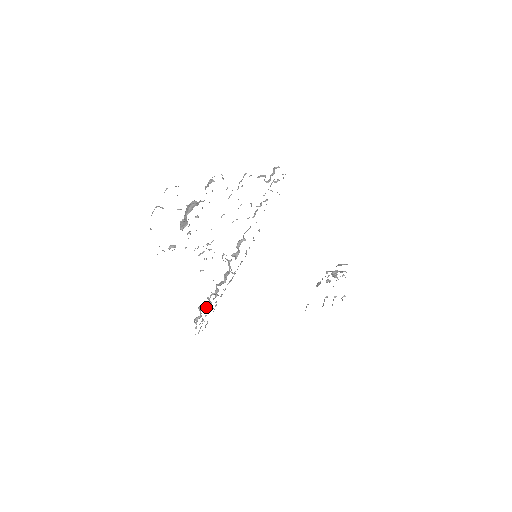
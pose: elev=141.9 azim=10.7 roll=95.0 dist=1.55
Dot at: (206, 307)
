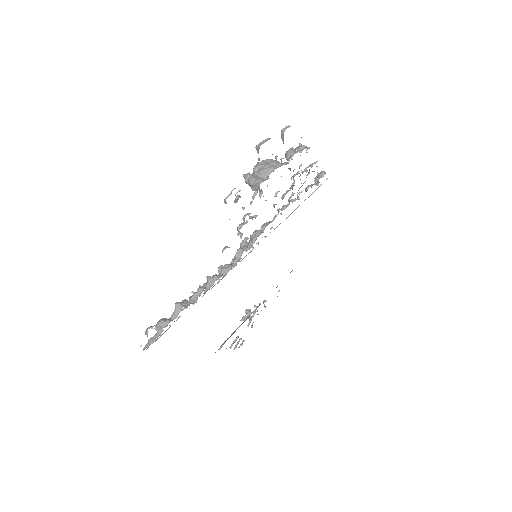
Dot at: (189, 304)
